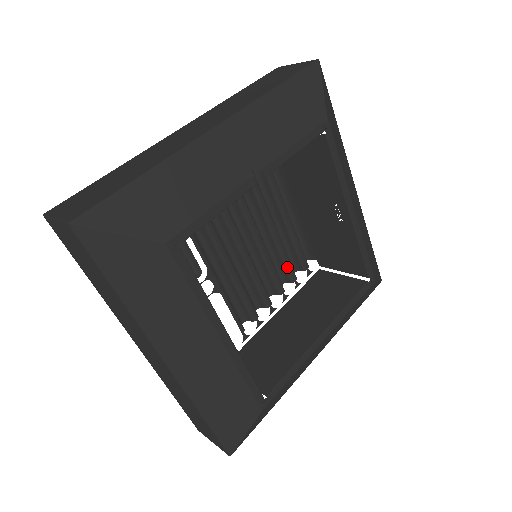
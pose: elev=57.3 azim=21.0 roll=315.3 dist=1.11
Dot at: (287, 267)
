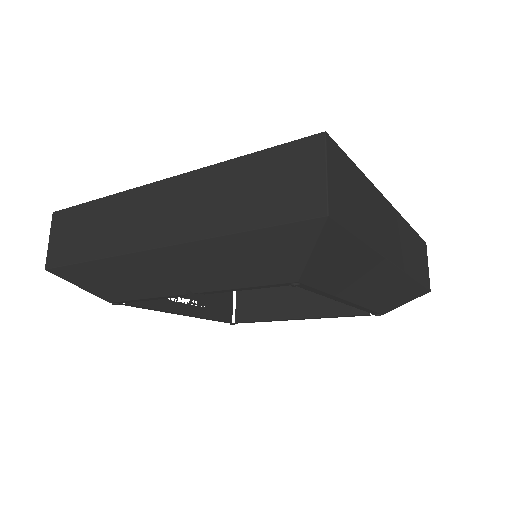
Dot at: occluded
